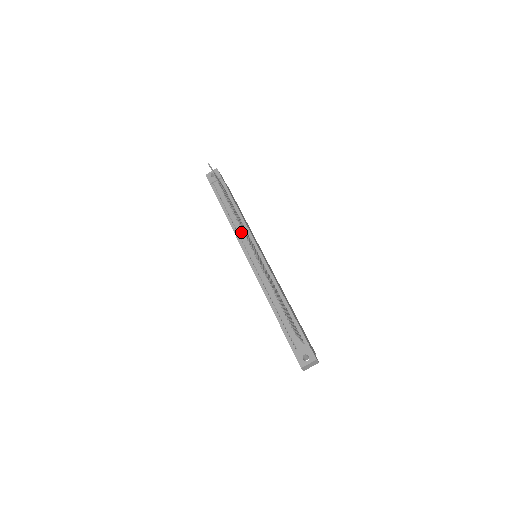
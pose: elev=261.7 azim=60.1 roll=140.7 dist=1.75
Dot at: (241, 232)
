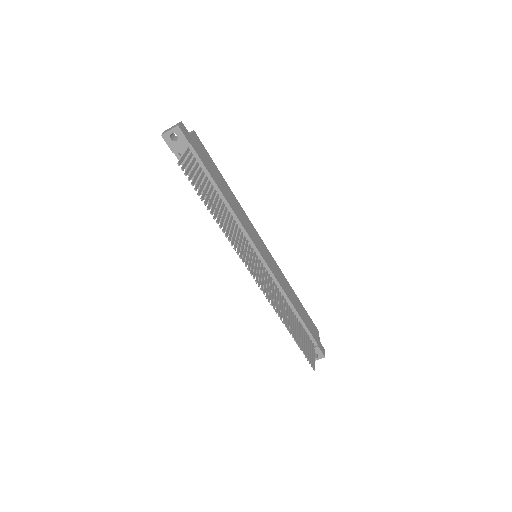
Dot at: occluded
